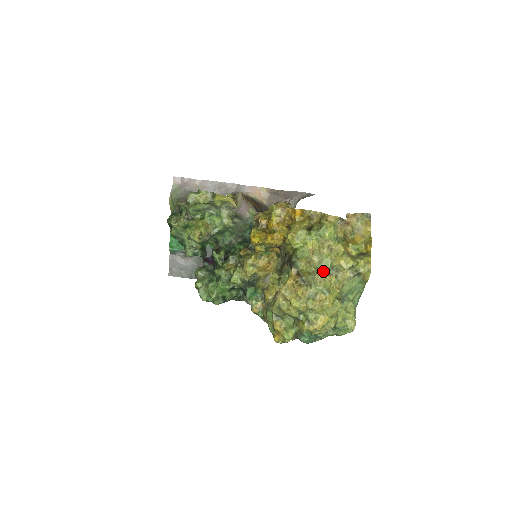
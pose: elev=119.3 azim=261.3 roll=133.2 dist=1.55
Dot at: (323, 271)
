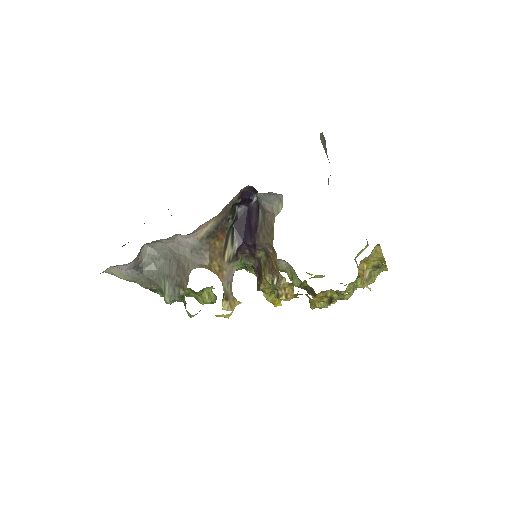
Dot at: (347, 288)
